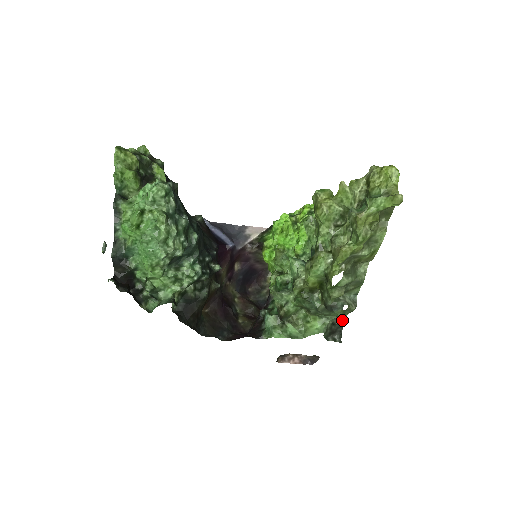
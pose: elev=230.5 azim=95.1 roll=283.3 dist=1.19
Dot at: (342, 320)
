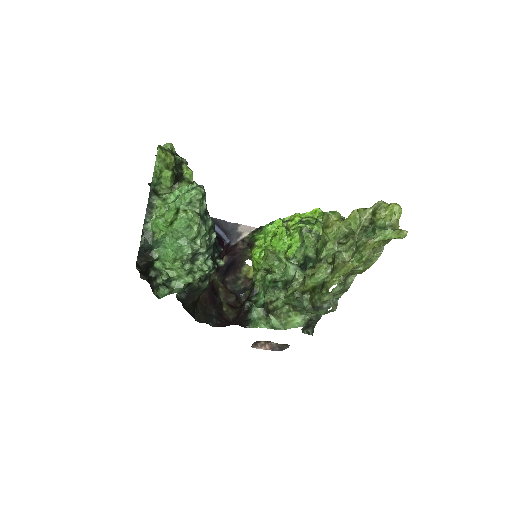
Dot at: (318, 317)
